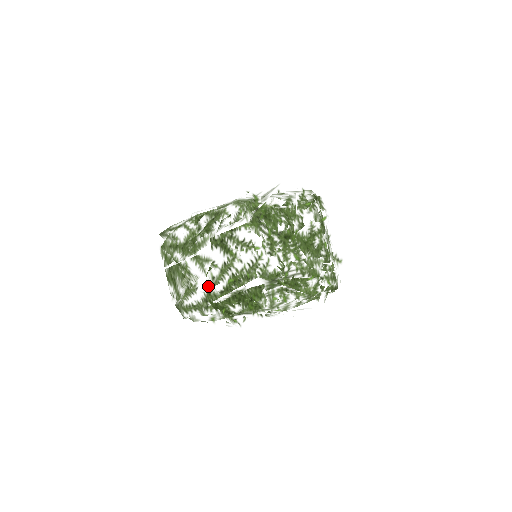
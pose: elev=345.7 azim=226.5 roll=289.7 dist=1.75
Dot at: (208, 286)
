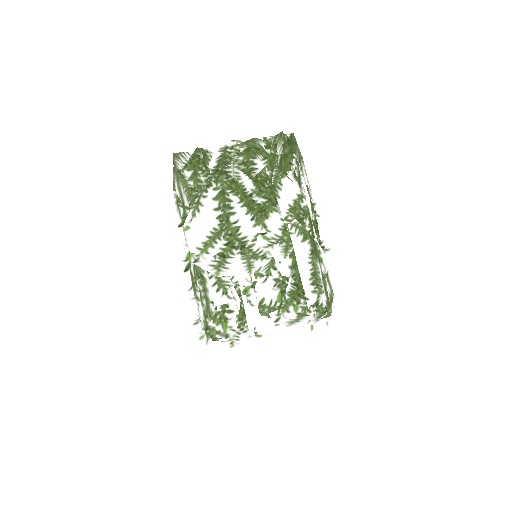
Dot at: occluded
